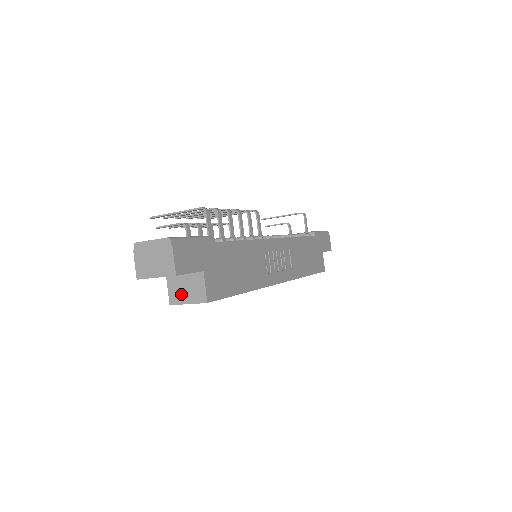
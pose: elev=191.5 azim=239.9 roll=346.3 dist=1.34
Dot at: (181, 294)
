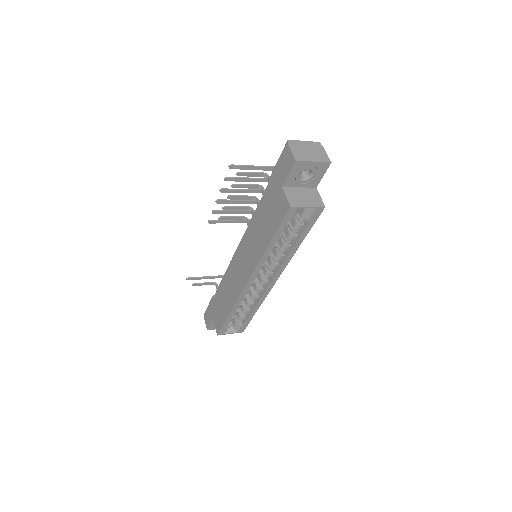
Dot at: (300, 200)
